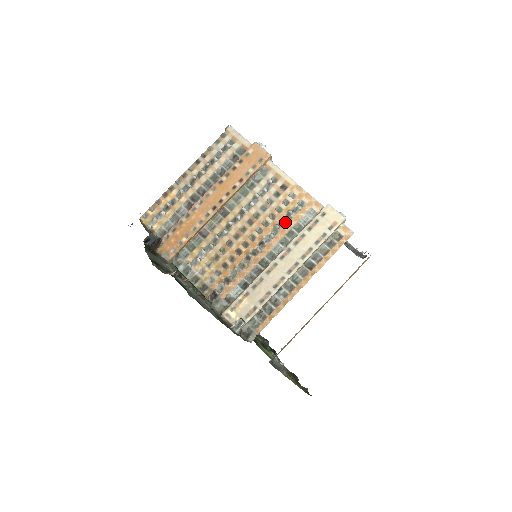
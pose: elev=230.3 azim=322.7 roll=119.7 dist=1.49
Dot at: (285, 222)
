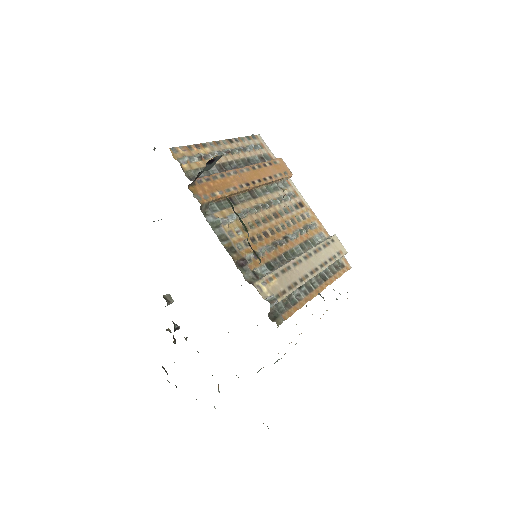
Dot at: (305, 231)
